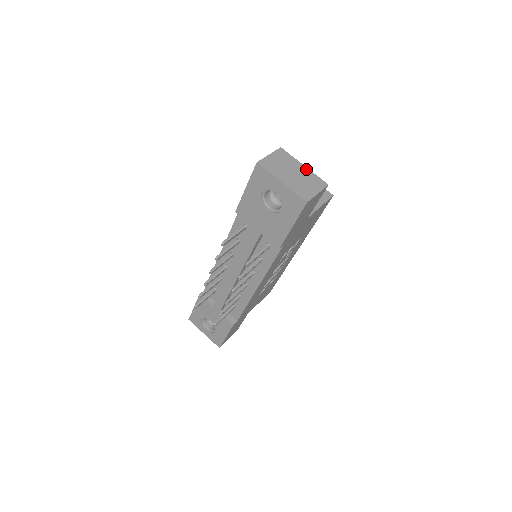
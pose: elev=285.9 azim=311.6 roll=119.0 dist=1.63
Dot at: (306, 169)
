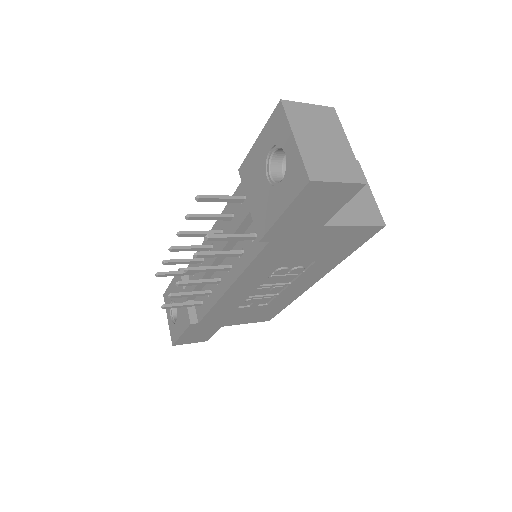
Dot at: (348, 148)
